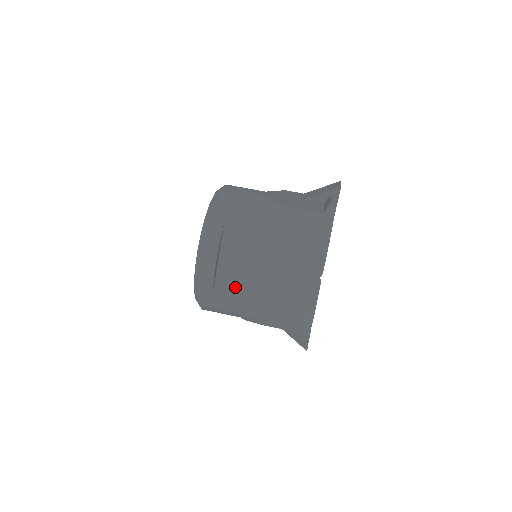
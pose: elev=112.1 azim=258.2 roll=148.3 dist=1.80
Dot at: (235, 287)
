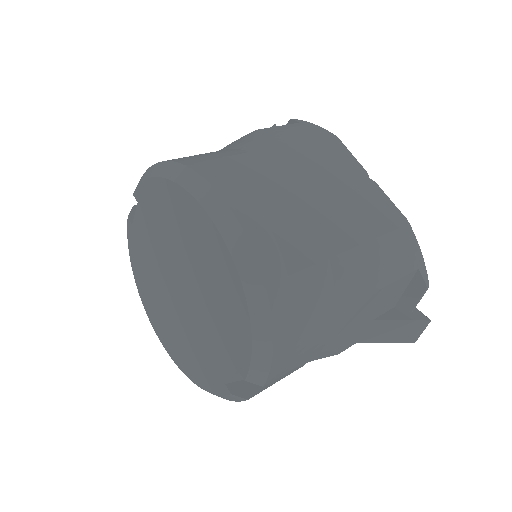
Dot at: (305, 243)
